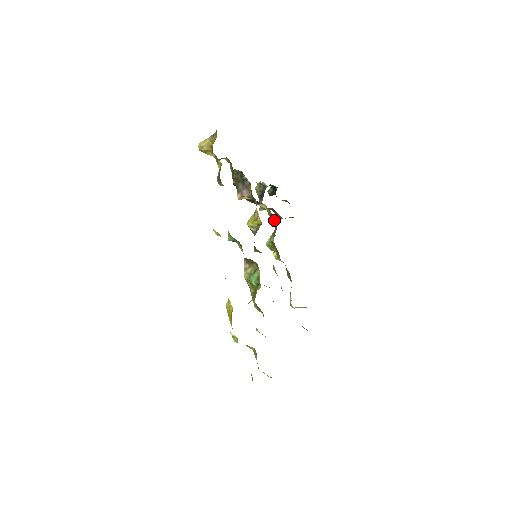
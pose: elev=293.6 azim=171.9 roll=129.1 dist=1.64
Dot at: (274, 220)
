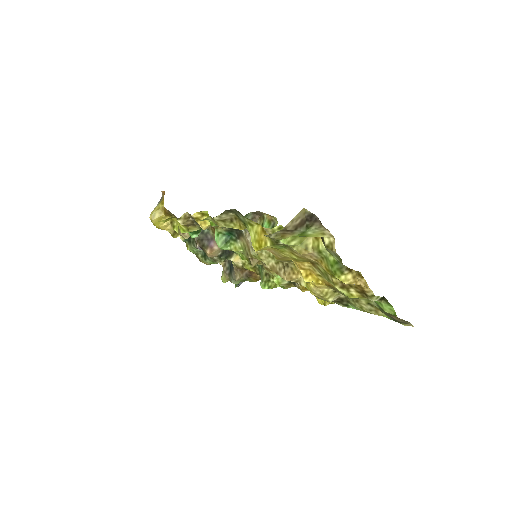
Dot at: (255, 265)
